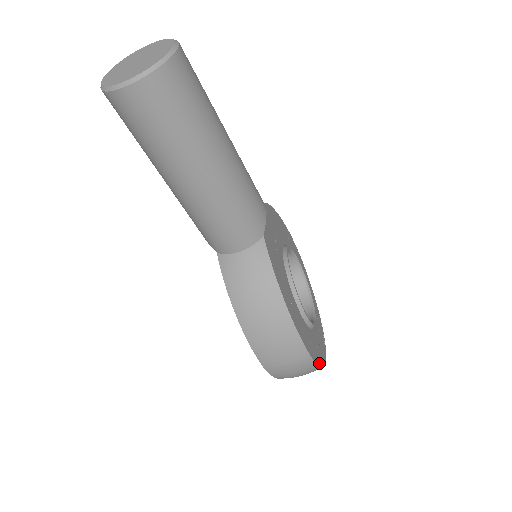
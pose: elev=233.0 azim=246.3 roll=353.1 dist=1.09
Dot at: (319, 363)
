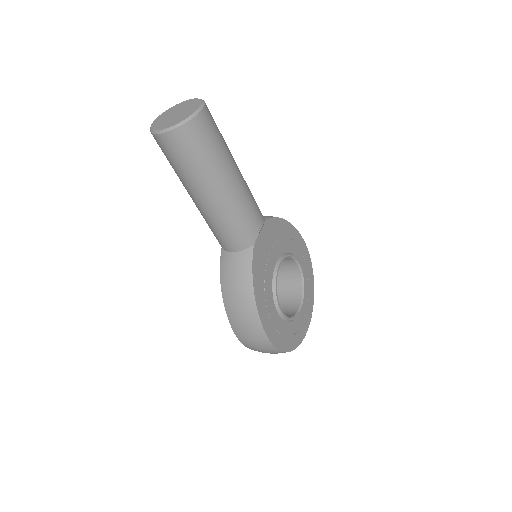
Dot at: (281, 348)
